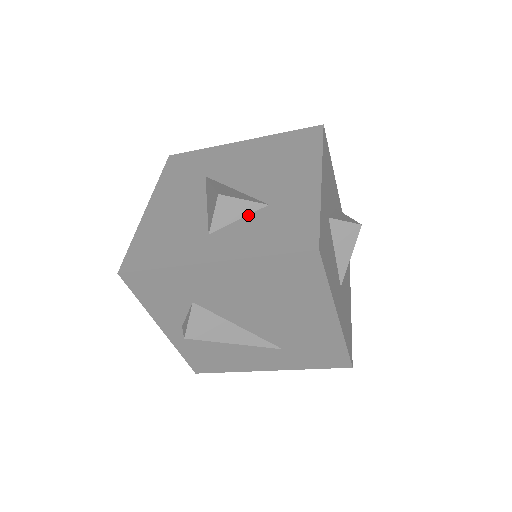
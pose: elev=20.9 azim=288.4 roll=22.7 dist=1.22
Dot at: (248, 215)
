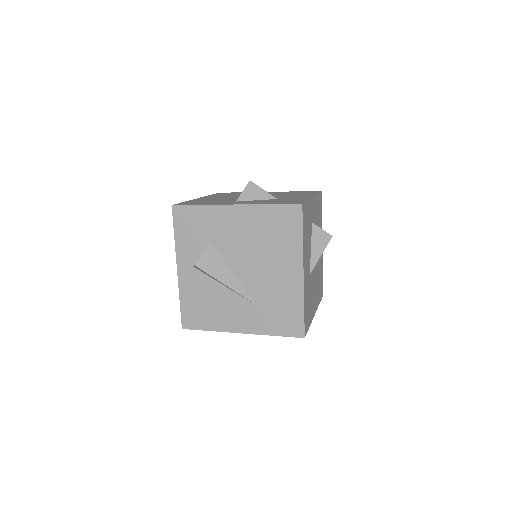
Dot at: occluded
